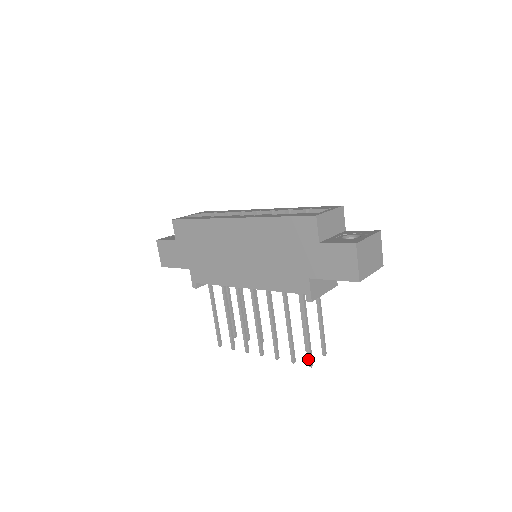
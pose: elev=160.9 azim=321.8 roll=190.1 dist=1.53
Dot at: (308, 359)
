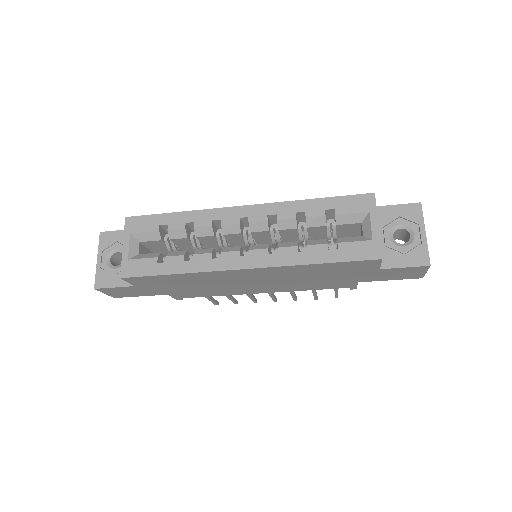
Dot at: (335, 297)
